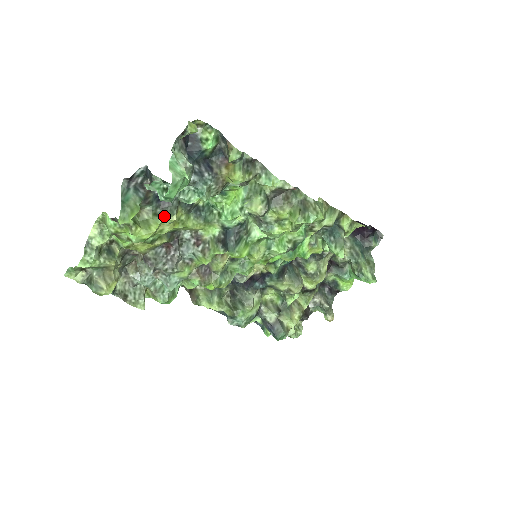
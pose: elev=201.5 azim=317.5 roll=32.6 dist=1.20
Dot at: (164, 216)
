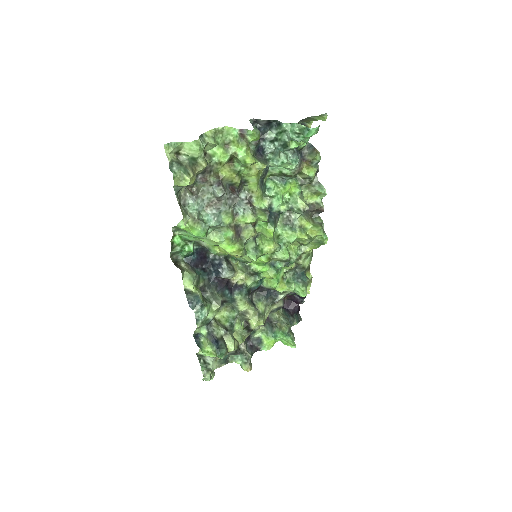
Dot at: (259, 161)
